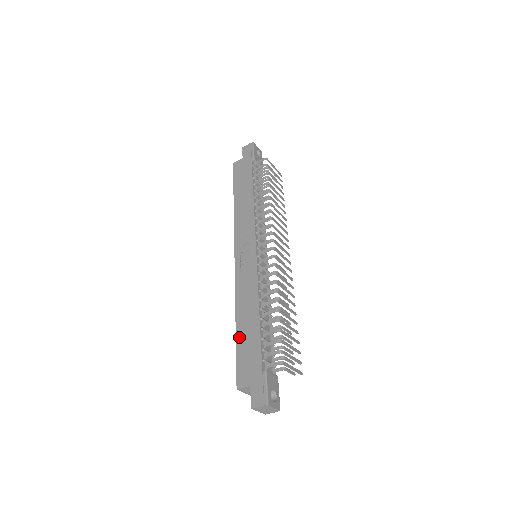
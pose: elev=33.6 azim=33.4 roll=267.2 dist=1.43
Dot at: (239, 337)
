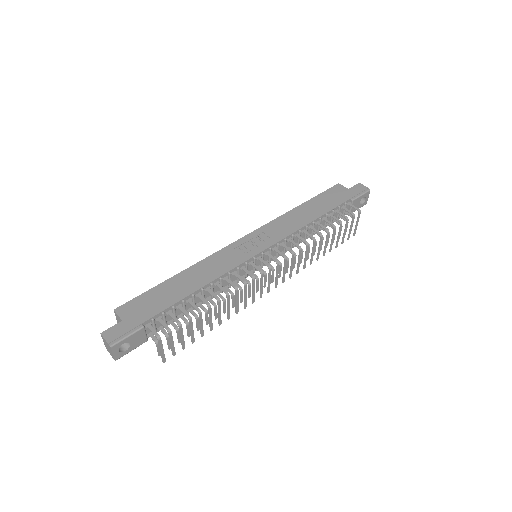
Dot at: (165, 284)
